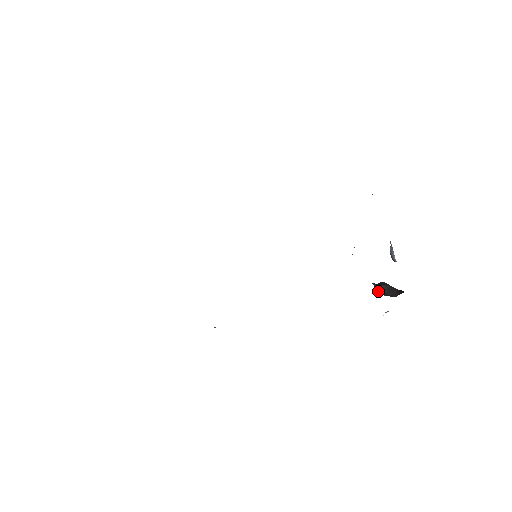
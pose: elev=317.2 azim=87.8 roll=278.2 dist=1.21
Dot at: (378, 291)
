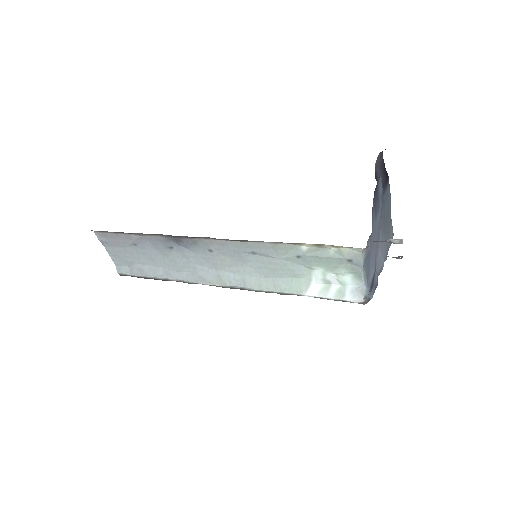
Dot at: occluded
